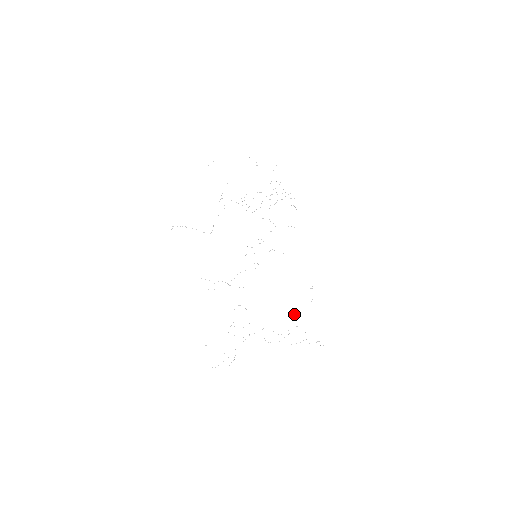
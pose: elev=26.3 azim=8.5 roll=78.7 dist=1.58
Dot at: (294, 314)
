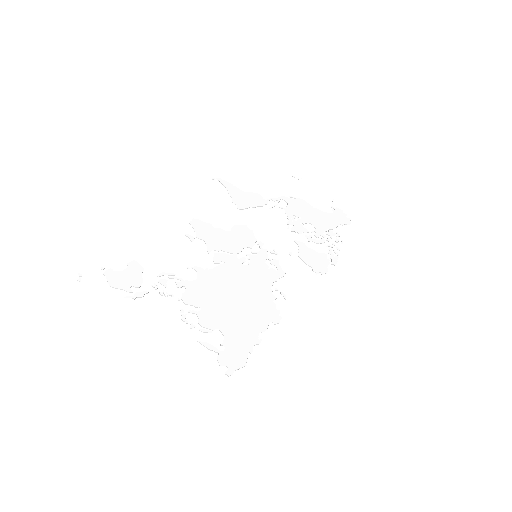
Dot at: (233, 324)
